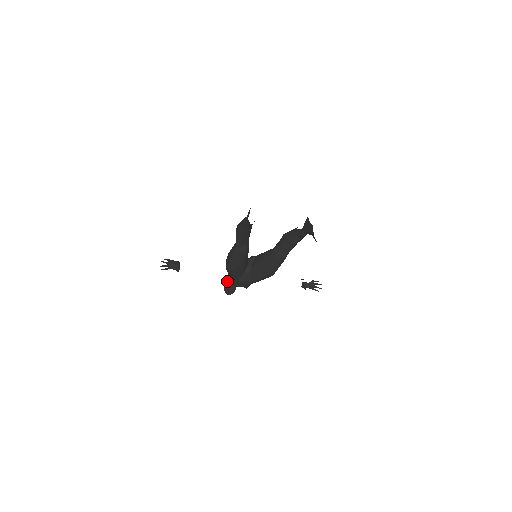
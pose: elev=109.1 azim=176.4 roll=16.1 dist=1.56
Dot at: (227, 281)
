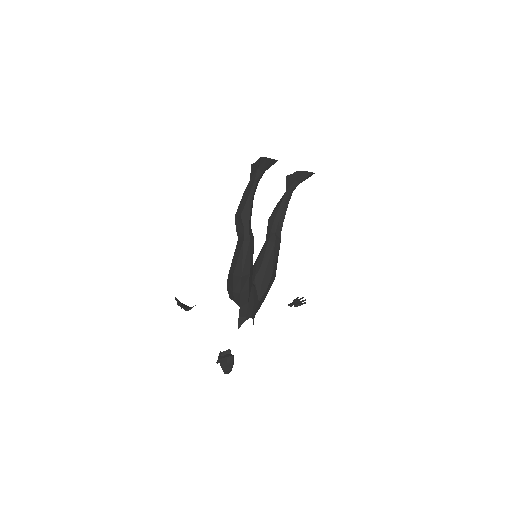
Dot at: (221, 354)
